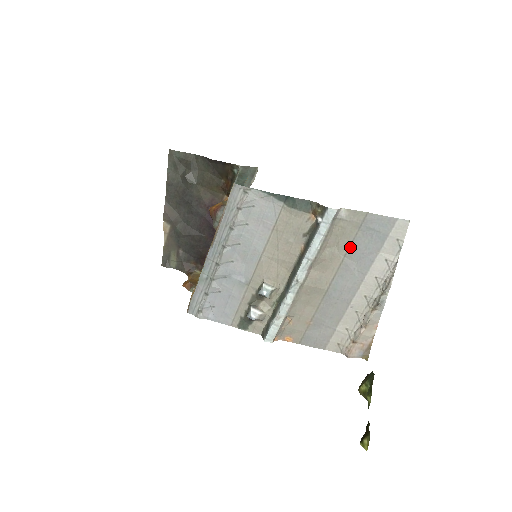
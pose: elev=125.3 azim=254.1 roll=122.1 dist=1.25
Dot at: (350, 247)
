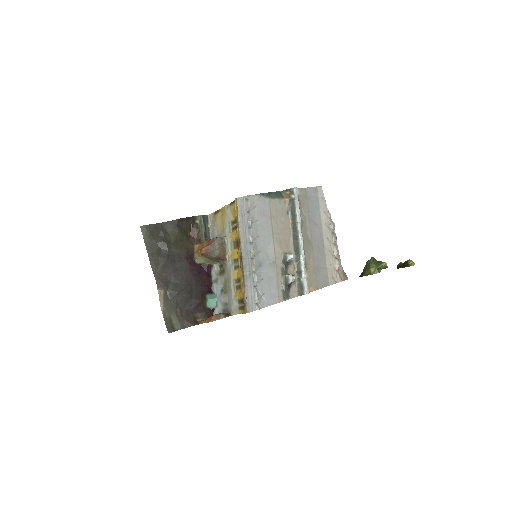
Dot at: (308, 211)
